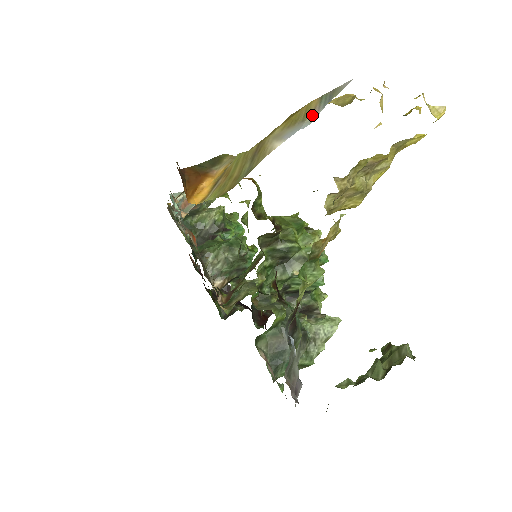
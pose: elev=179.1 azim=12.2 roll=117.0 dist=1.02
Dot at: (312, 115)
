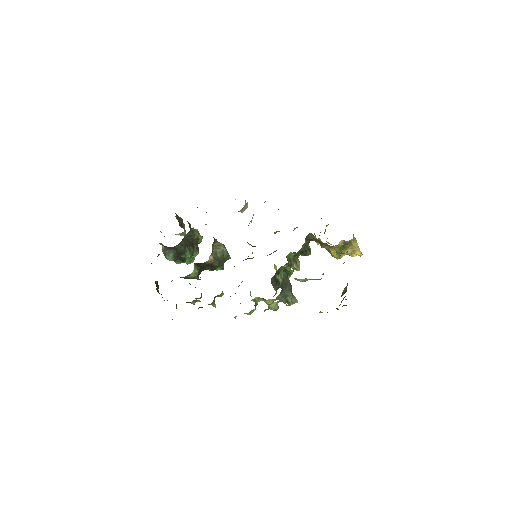
Dot at: occluded
